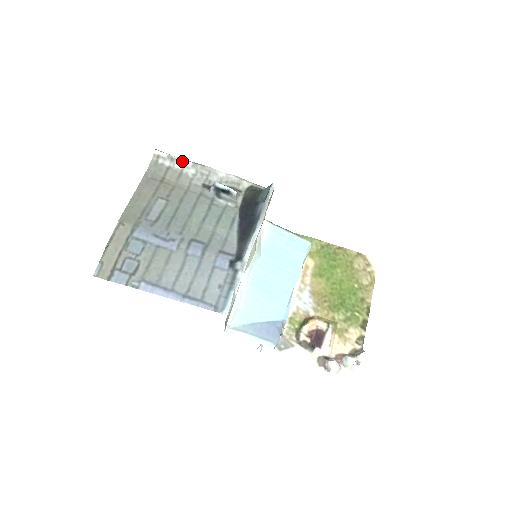
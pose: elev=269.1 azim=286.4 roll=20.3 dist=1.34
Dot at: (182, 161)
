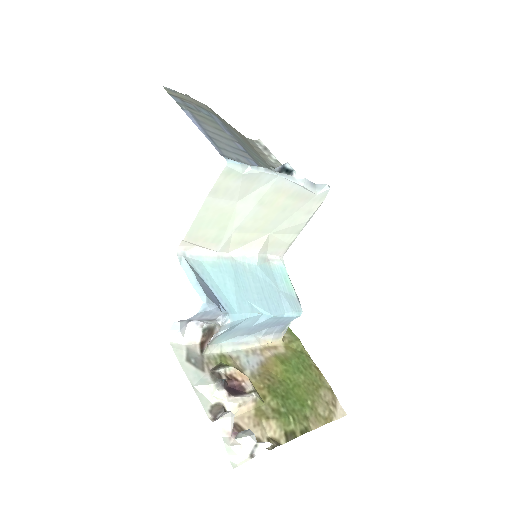
Dot at: (271, 154)
